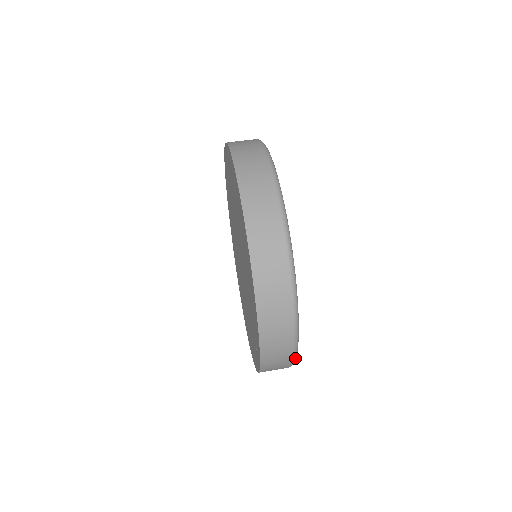
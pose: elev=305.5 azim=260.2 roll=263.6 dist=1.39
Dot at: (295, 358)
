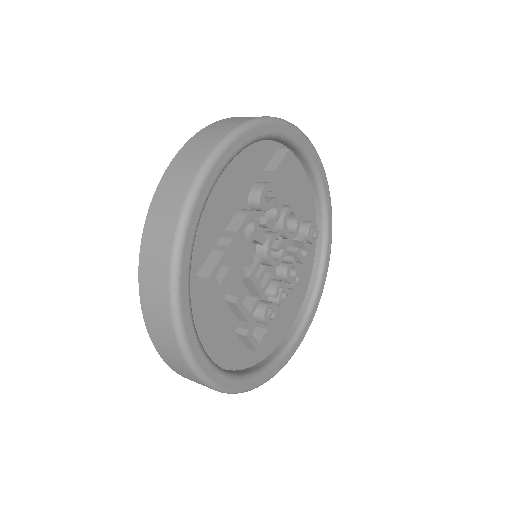
Dot at: (220, 147)
